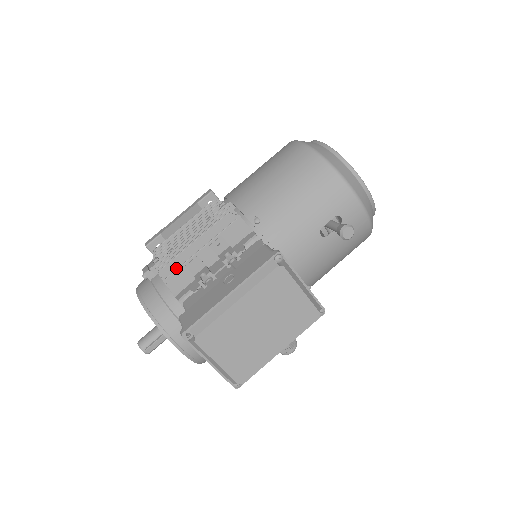
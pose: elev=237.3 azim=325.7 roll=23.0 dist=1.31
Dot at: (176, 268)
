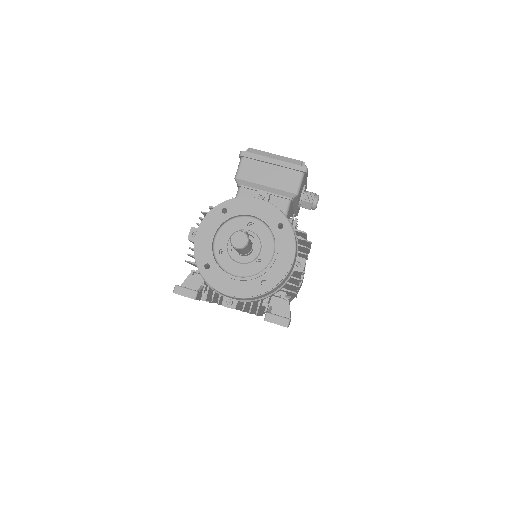
Dot at: occluded
